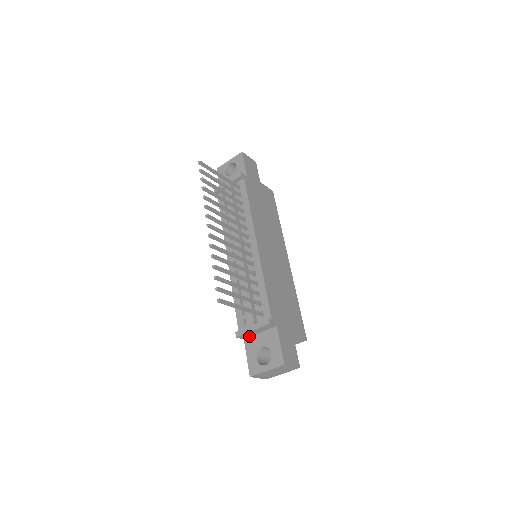
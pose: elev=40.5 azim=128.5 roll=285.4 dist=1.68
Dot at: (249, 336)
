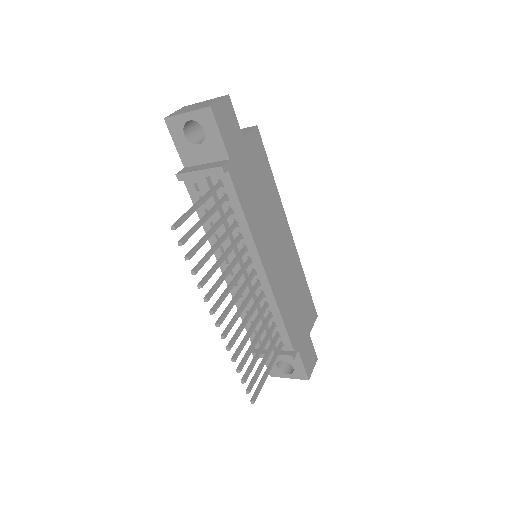
Dot at: occluded
